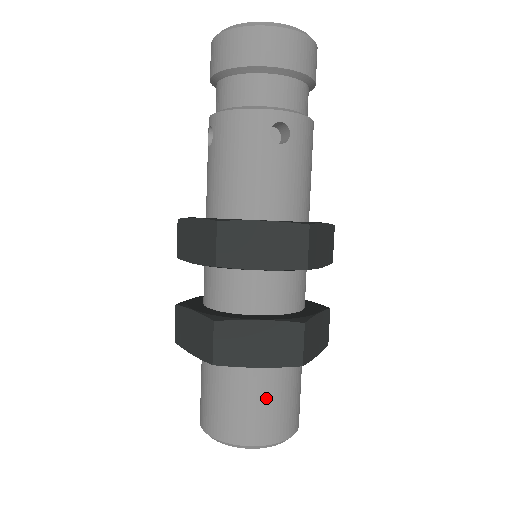
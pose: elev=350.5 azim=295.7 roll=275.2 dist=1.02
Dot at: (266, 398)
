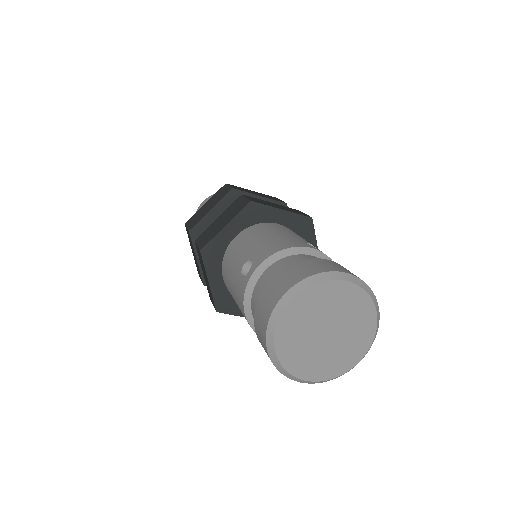
Dot at: occluded
